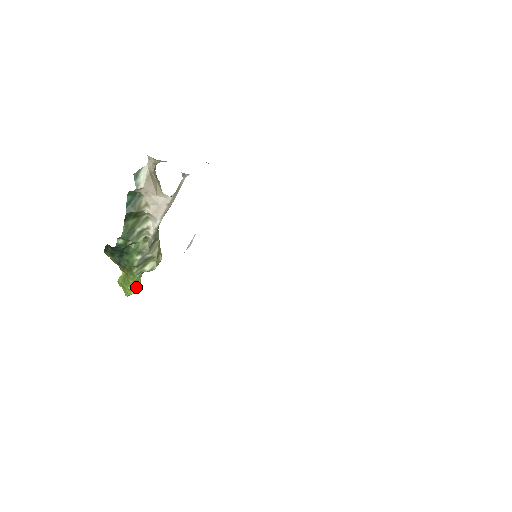
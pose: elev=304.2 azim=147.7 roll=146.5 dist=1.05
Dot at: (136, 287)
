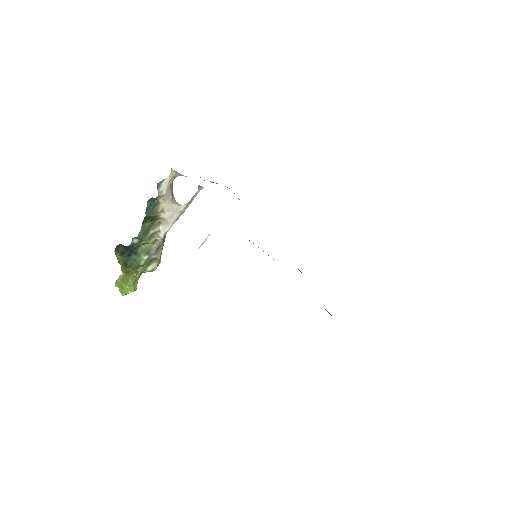
Dot at: (134, 286)
